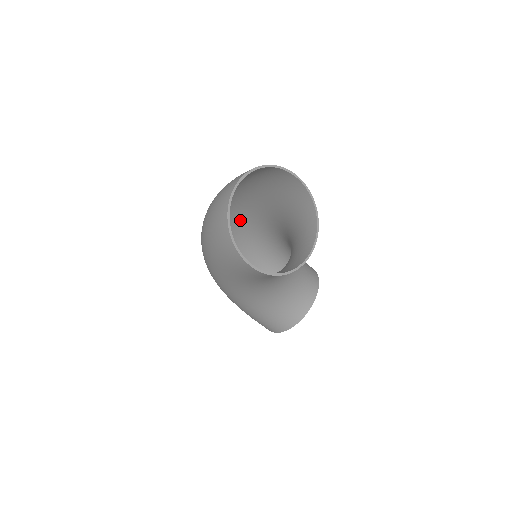
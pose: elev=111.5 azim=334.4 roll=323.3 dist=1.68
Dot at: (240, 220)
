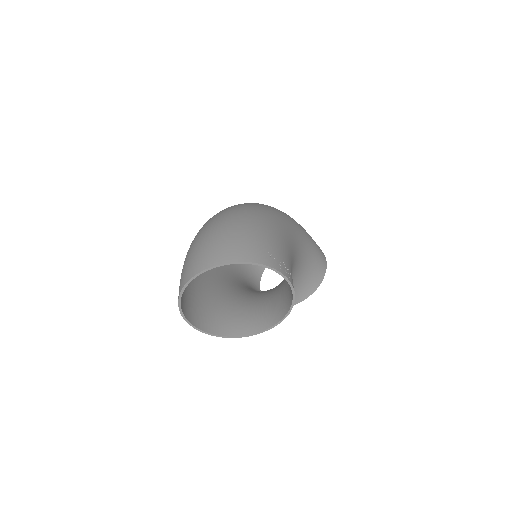
Dot at: occluded
